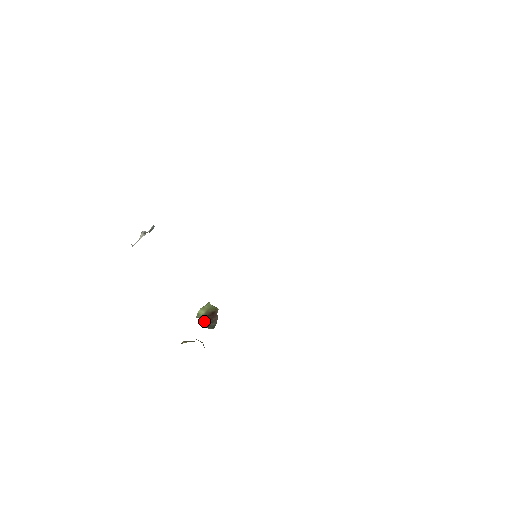
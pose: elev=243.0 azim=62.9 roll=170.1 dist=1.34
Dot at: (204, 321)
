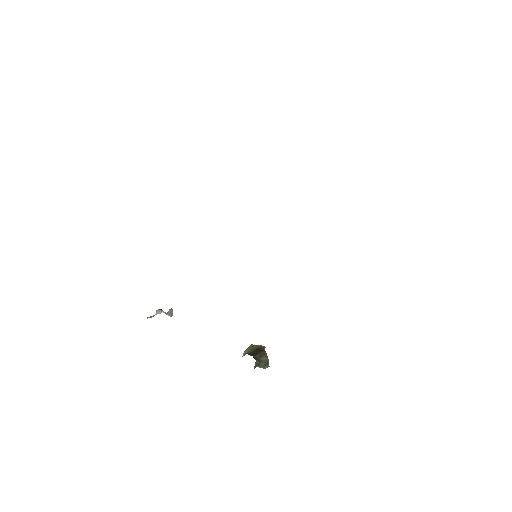
Dot at: occluded
